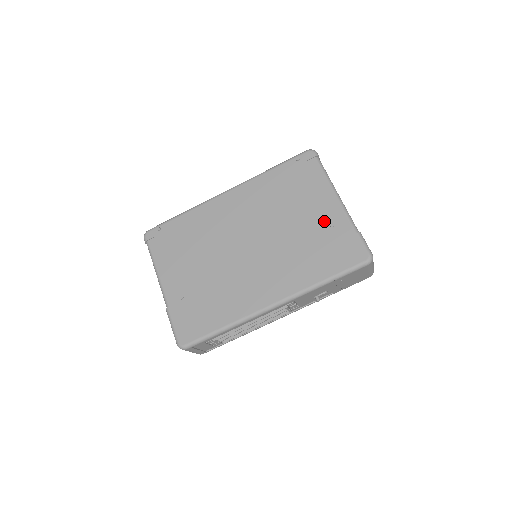
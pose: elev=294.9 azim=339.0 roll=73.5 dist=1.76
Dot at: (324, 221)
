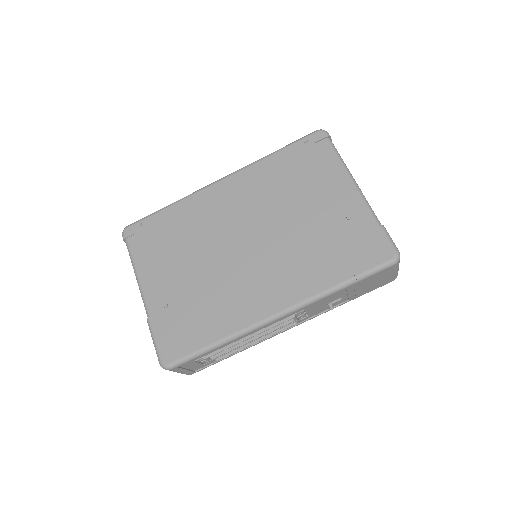
Dot at: (339, 212)
